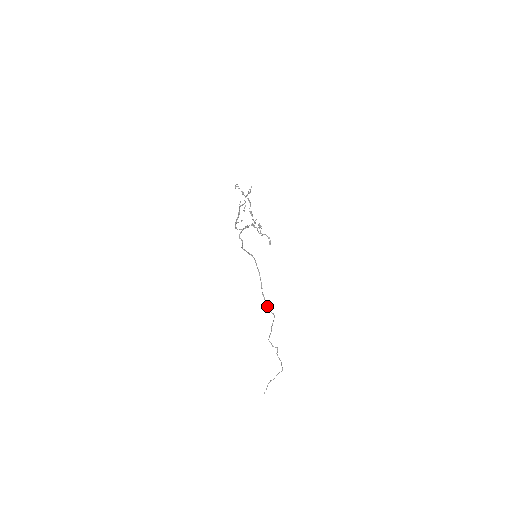
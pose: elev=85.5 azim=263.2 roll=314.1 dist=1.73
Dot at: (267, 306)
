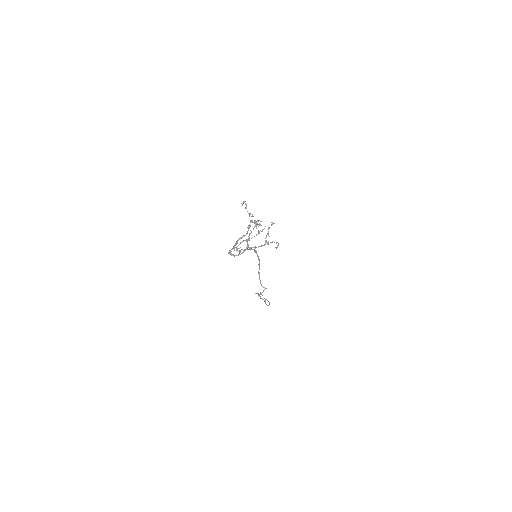
Dot at: (260, 283)
